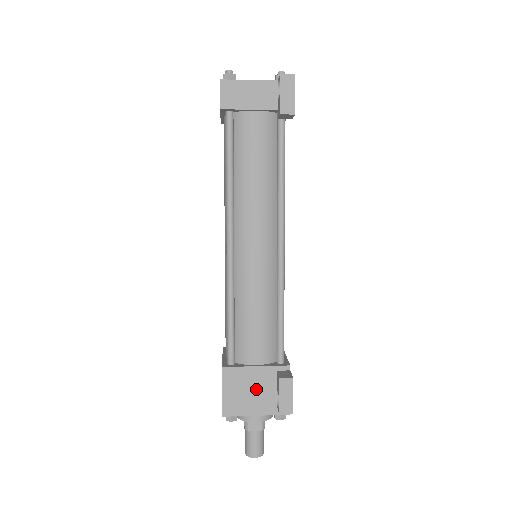
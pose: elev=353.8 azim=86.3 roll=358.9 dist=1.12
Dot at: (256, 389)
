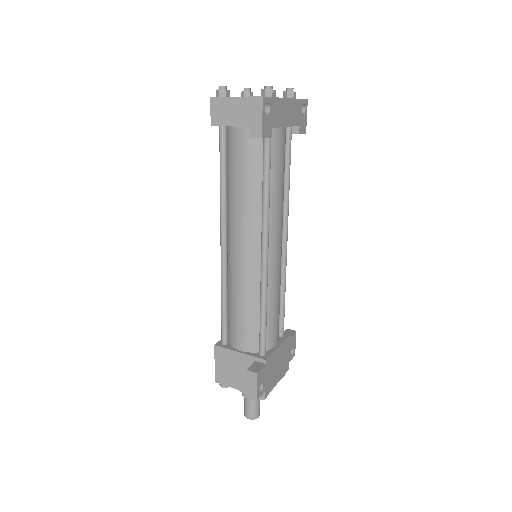
Dot at: (239, 370)
